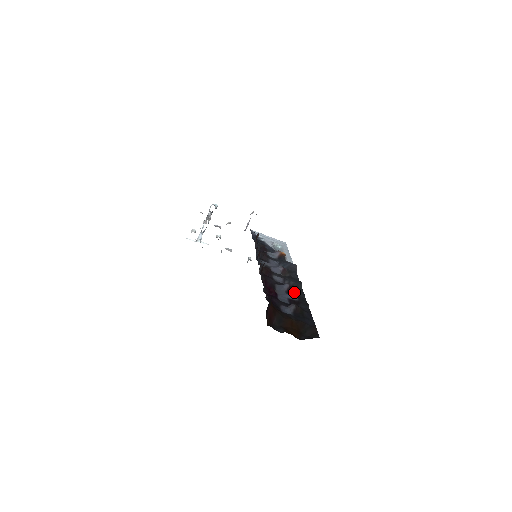
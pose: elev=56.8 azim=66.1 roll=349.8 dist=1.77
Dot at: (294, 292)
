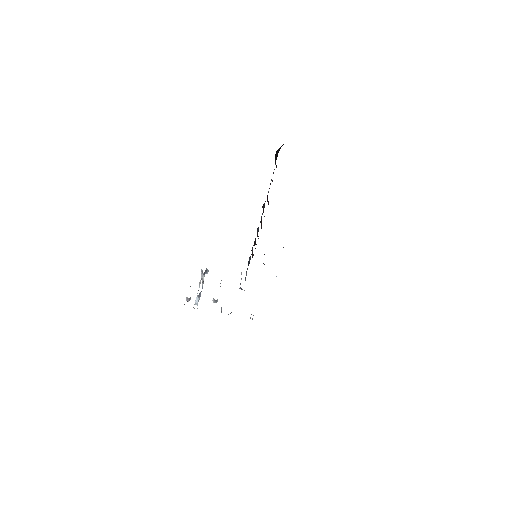
Dot at: occluded
